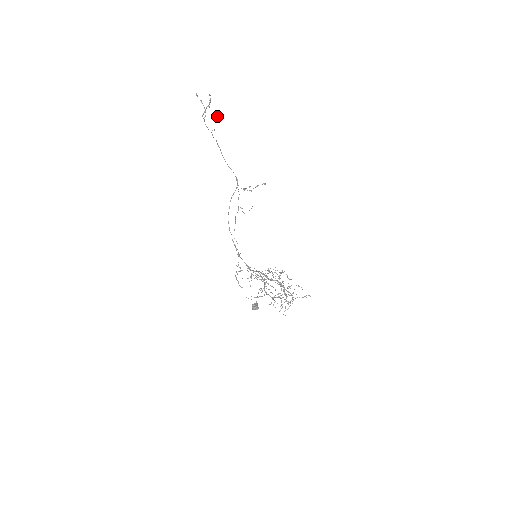
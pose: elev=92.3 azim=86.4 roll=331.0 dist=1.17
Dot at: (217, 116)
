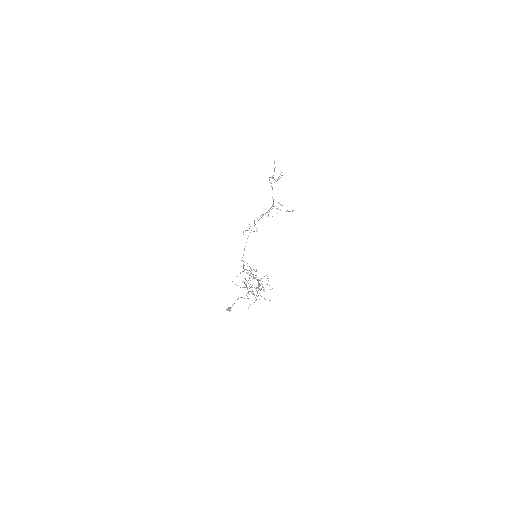
Dot at: occluded
